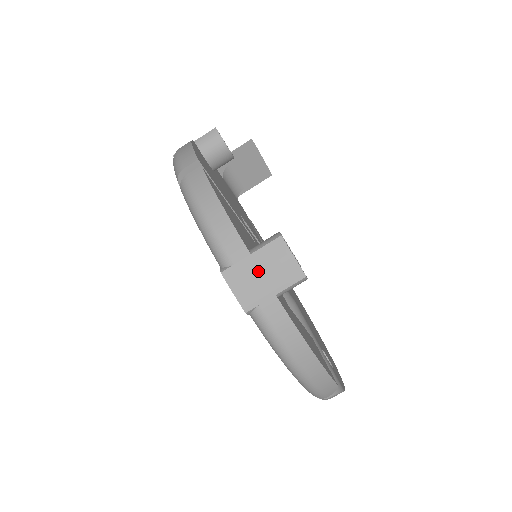
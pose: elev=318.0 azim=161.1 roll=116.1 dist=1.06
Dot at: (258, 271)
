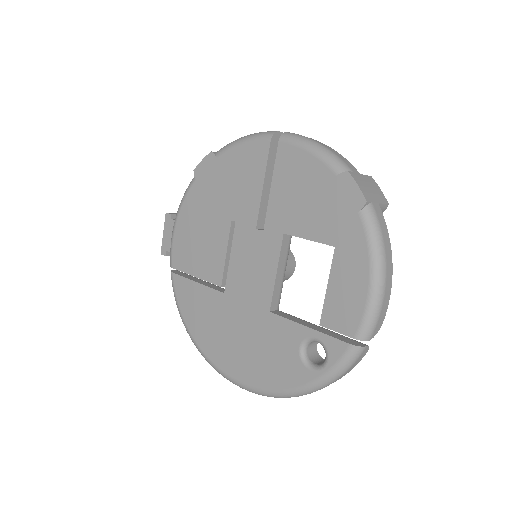
Dot at: (367, 184)
